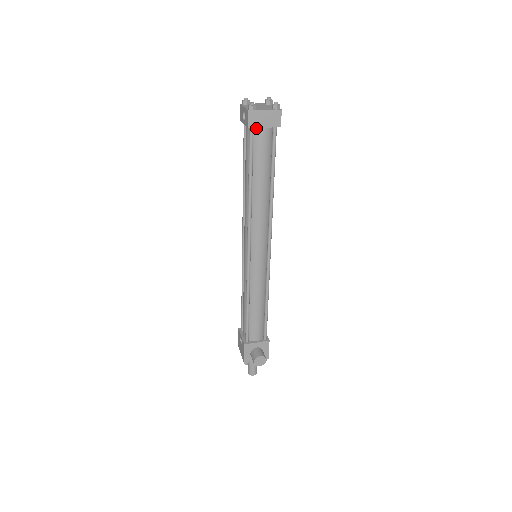
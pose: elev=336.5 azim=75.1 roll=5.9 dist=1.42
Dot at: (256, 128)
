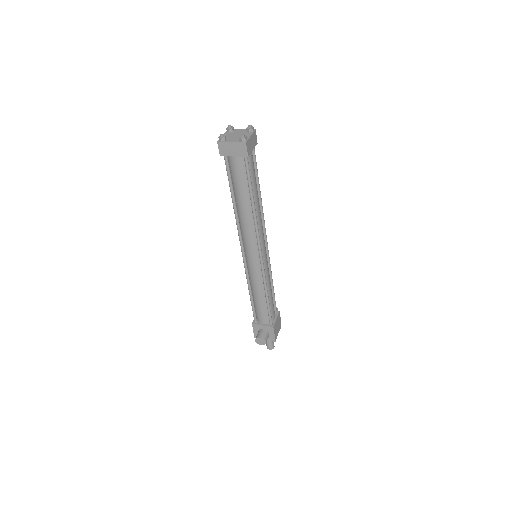
Dot at: (229, 155)
